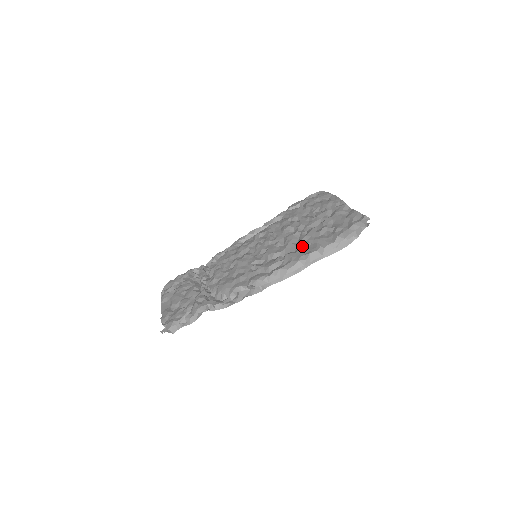
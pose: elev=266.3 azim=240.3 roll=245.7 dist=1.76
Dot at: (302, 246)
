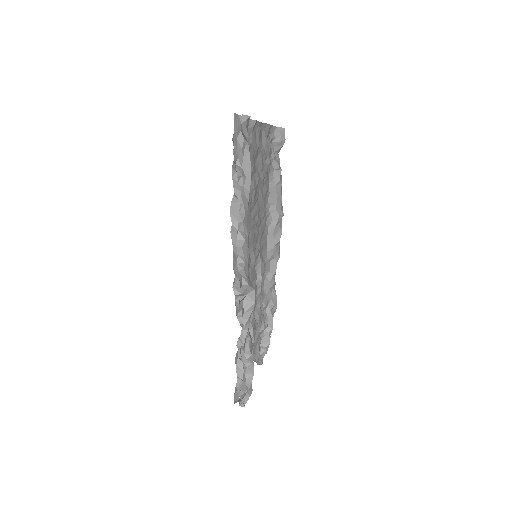
Dot at: occluded
